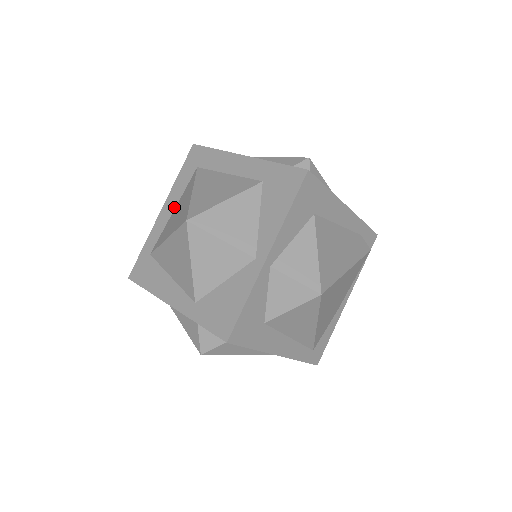
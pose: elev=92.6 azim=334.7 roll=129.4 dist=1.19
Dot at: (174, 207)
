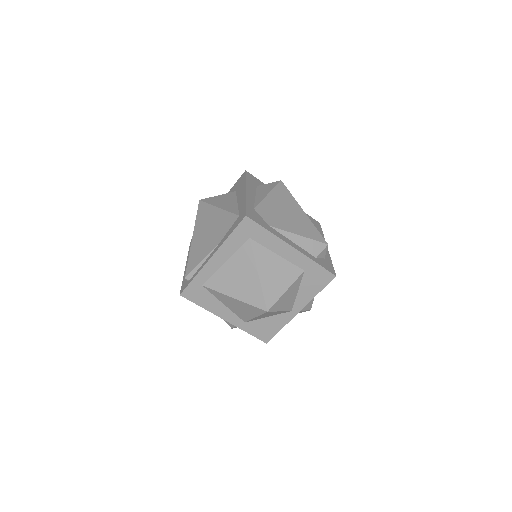
Dot at: (226, 260)
